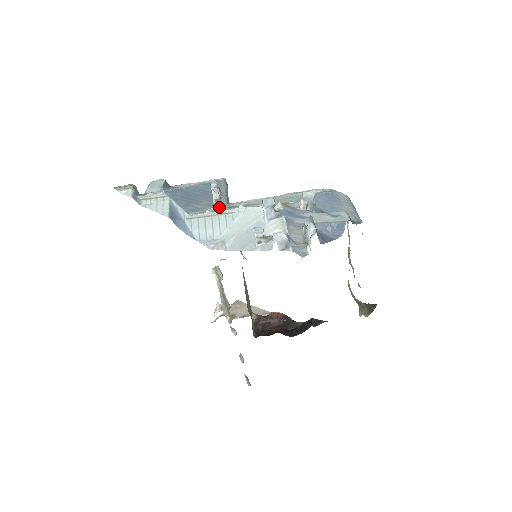
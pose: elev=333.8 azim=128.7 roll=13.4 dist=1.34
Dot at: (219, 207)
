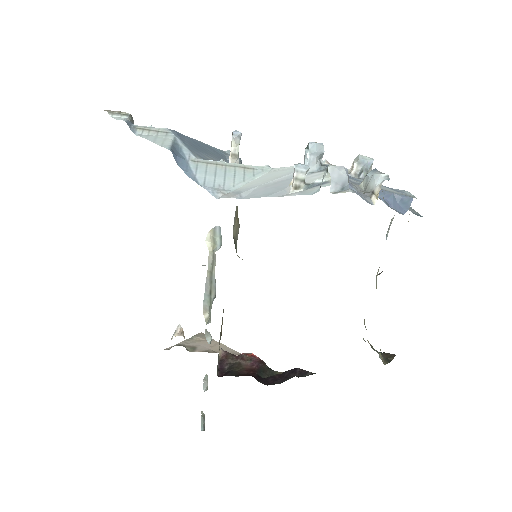
Dot at: occluded
